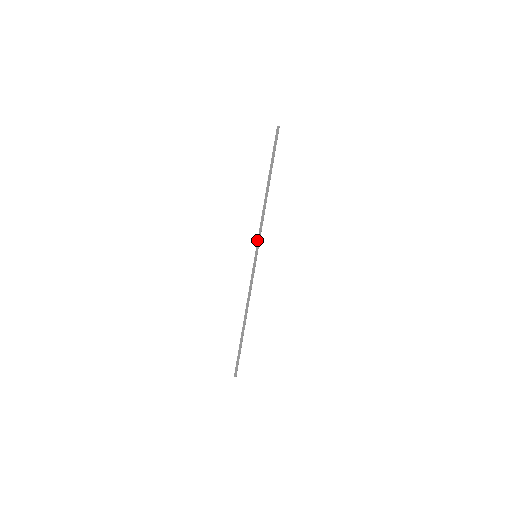
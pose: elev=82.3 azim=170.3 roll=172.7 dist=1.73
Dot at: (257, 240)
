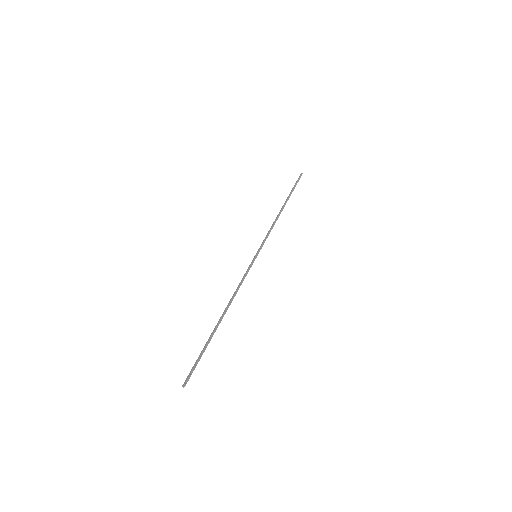
Dot at: (261, 244)
